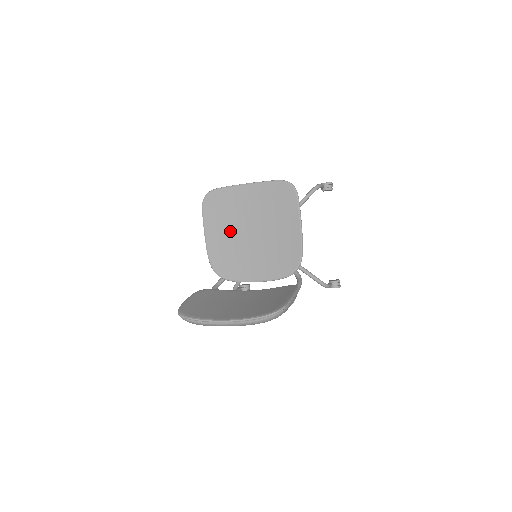
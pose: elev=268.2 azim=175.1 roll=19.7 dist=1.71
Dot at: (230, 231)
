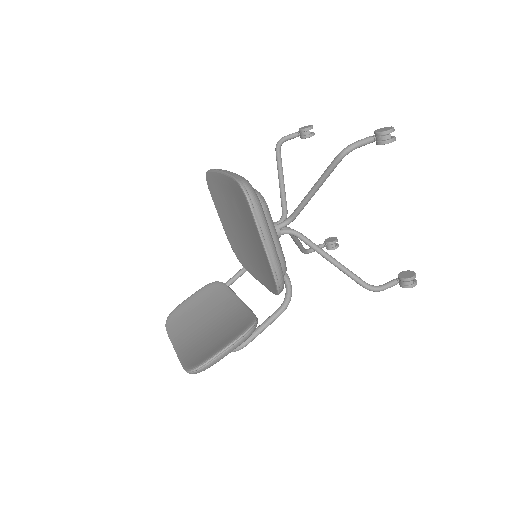
Dot at: (231, 221)
